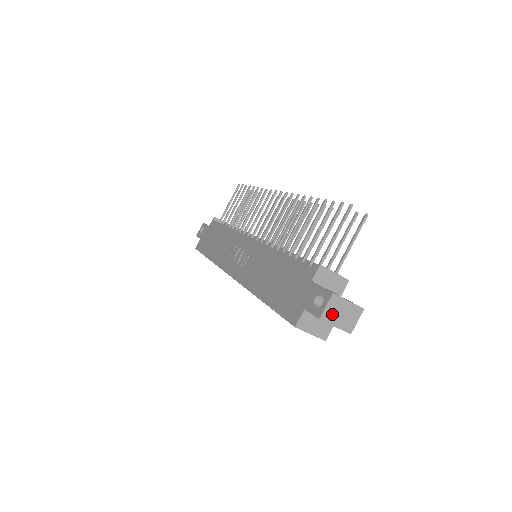
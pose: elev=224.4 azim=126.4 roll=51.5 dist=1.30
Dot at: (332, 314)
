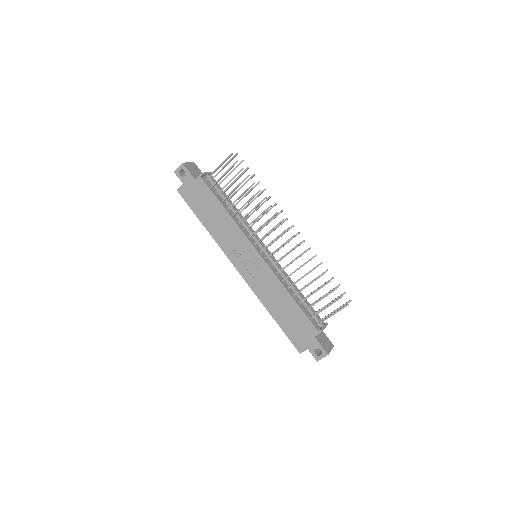
Dot at: occluded
